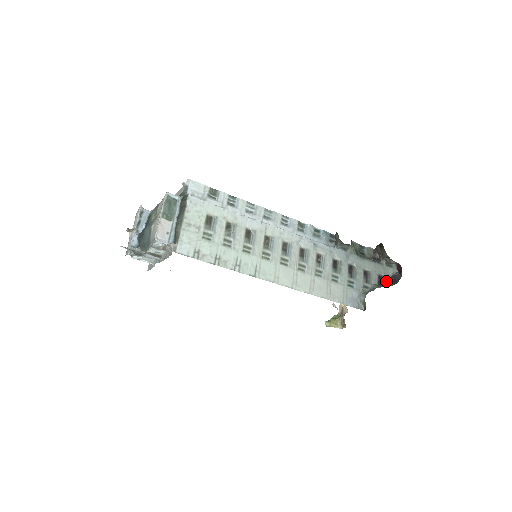
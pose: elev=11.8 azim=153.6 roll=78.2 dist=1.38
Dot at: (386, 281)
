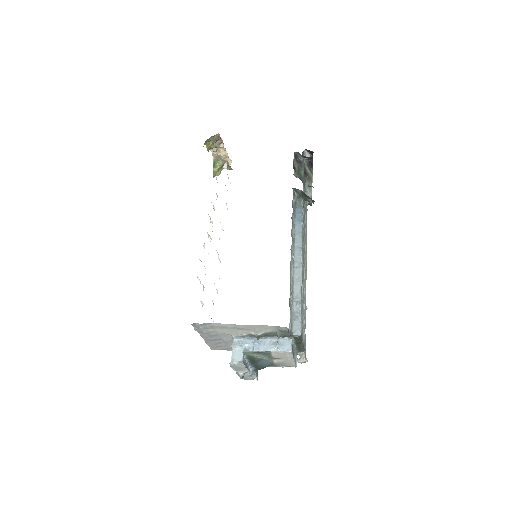
Dot at: (306, 168)
